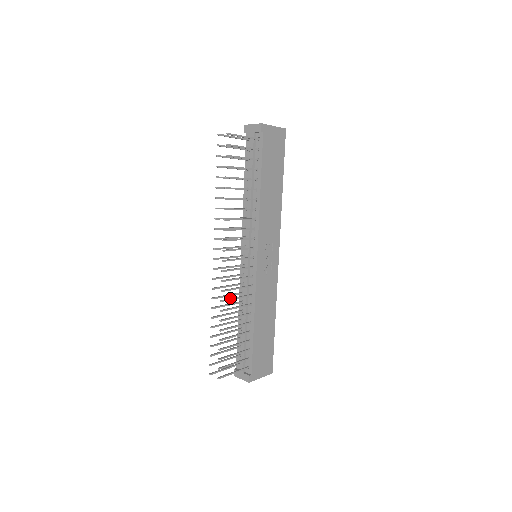
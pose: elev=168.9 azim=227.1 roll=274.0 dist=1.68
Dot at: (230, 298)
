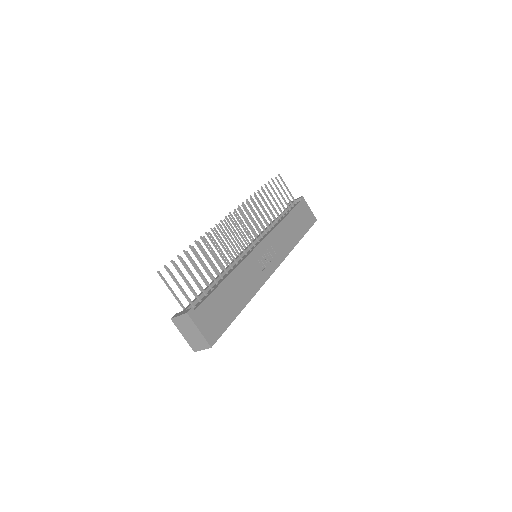
Dot at: (221, 238)
